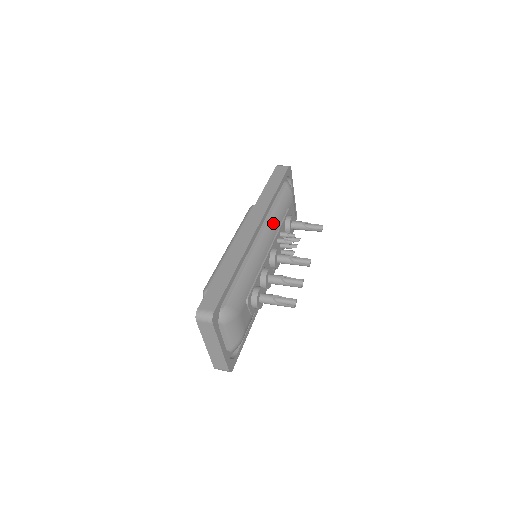
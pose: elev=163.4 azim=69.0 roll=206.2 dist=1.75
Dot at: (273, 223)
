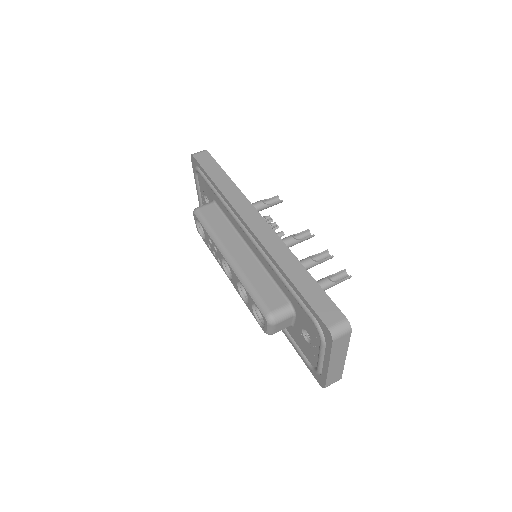
Dot at: occluded
